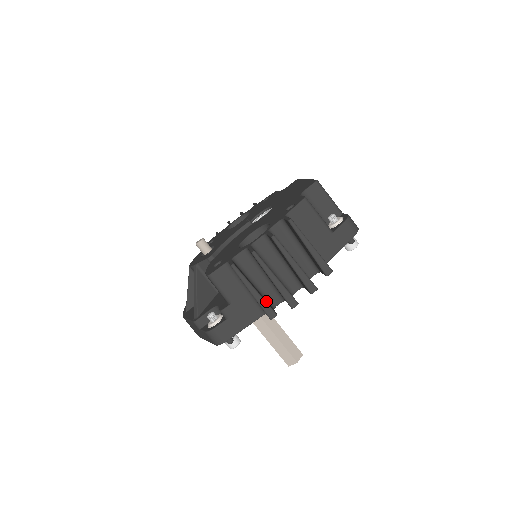
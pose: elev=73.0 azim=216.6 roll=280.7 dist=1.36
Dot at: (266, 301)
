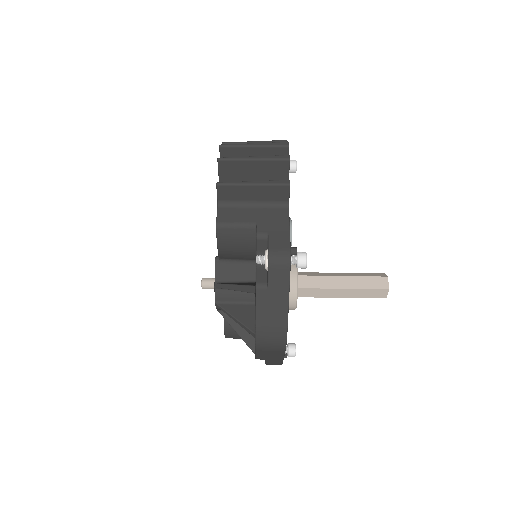
Dot at: occluded
